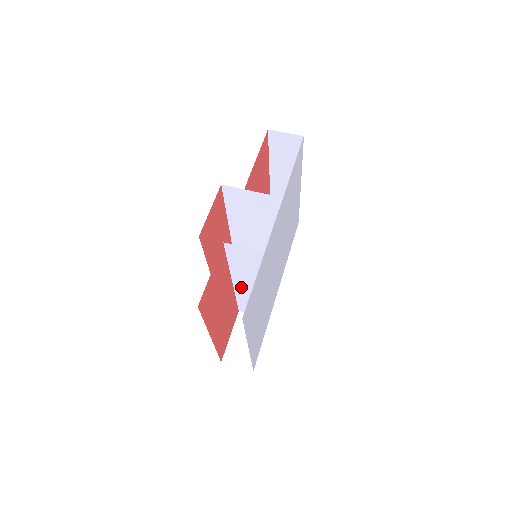
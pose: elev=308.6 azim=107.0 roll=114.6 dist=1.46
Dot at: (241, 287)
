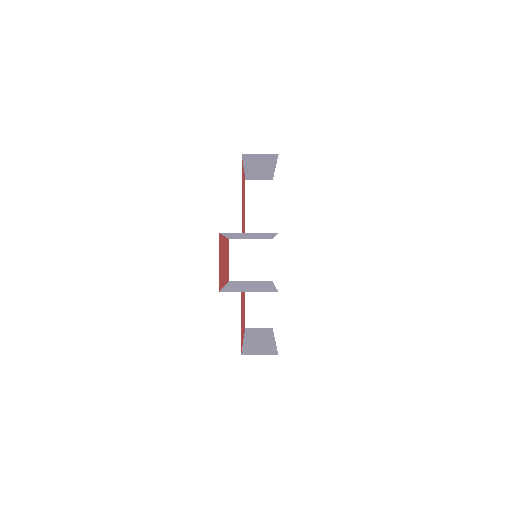
Dot at: (251, 285)
